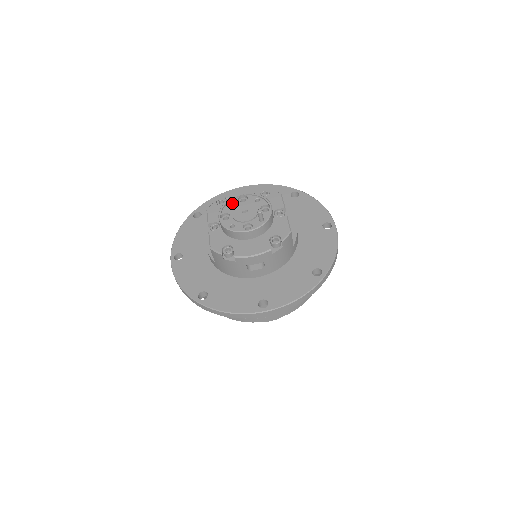
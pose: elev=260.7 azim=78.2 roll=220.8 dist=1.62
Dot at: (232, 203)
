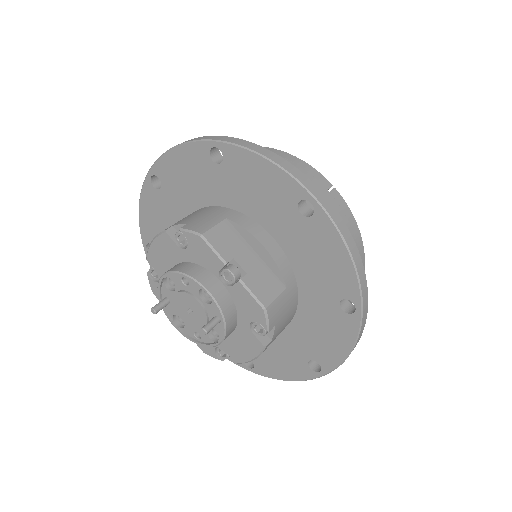
Dot at: (165, 296)
